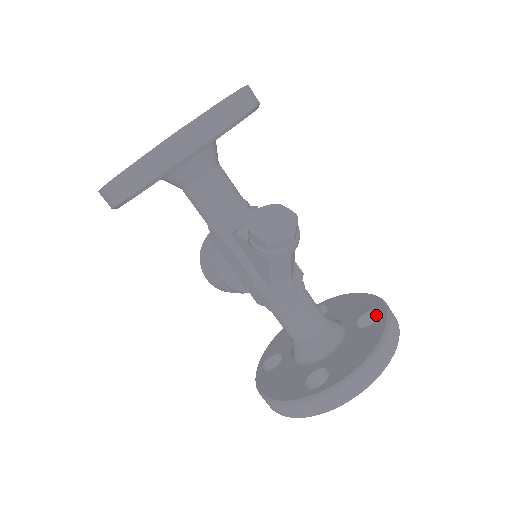
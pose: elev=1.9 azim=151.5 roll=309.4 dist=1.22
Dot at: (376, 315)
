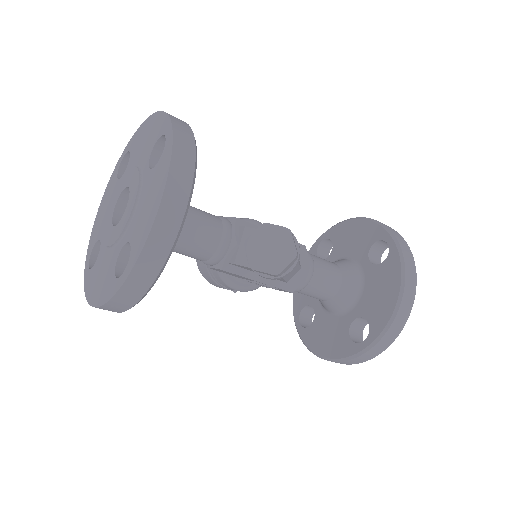
Dot at: (383, 242)
